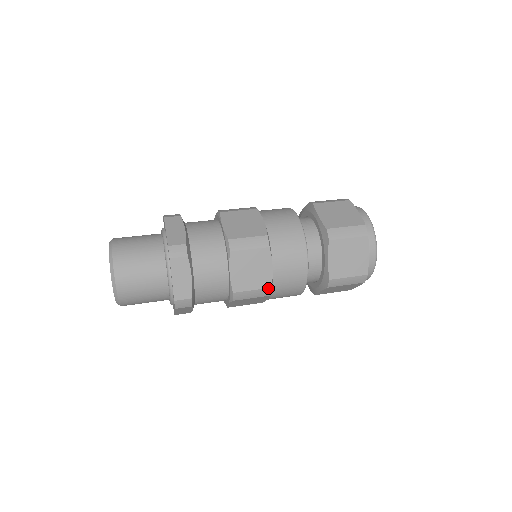
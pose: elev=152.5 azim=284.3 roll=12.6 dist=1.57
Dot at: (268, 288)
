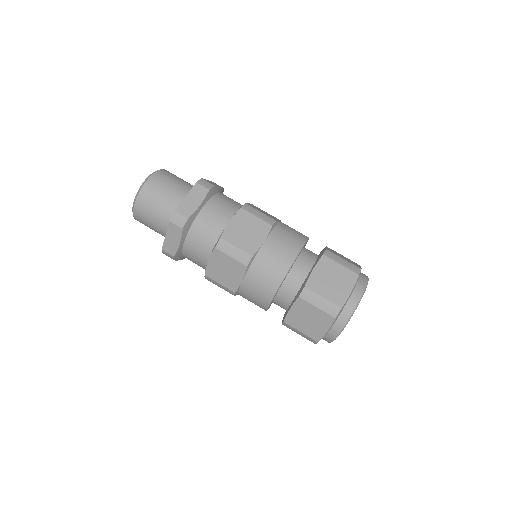
Dot at: (232, 291)
